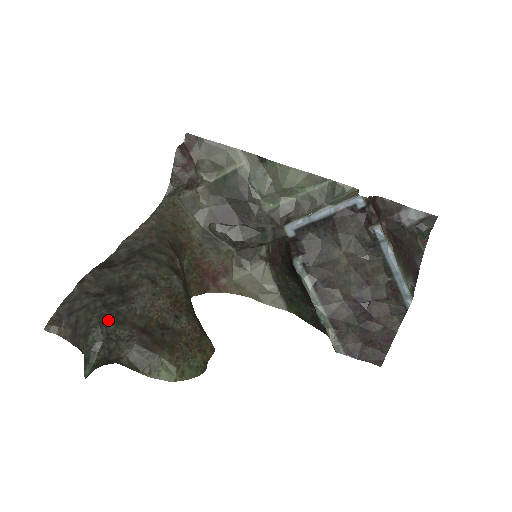
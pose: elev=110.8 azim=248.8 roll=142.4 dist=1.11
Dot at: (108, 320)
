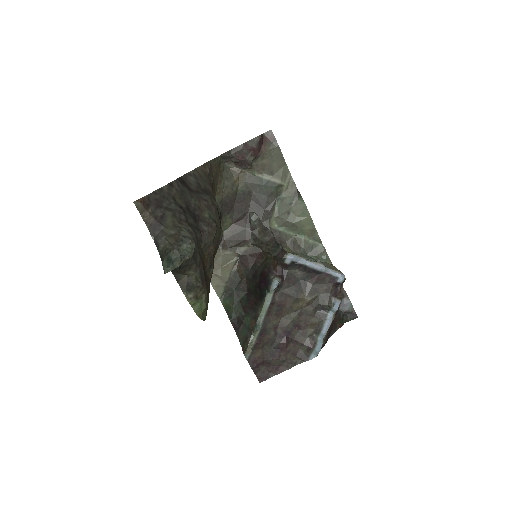
Dot at: (196, 240)
